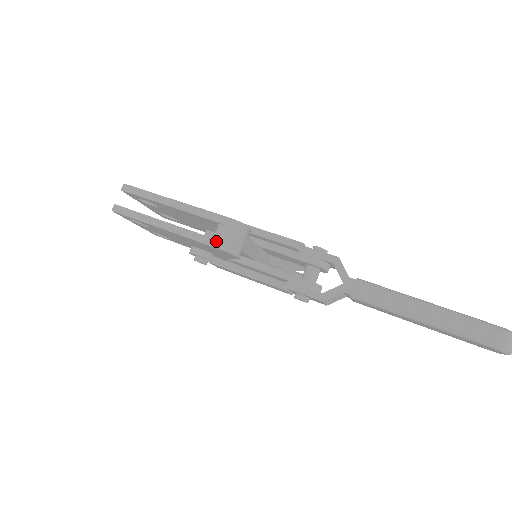
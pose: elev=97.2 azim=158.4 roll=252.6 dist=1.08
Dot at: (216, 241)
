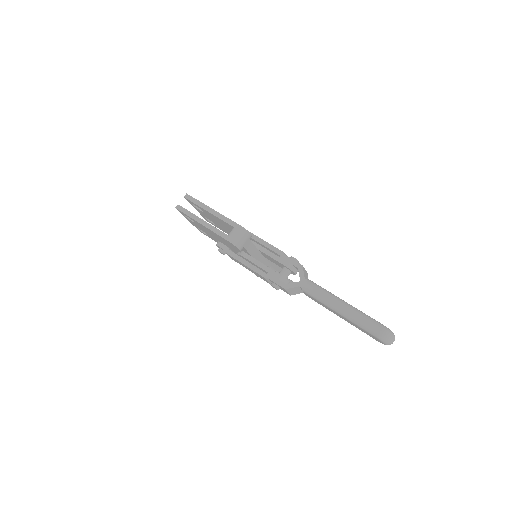
Dot at: (229, 237)
